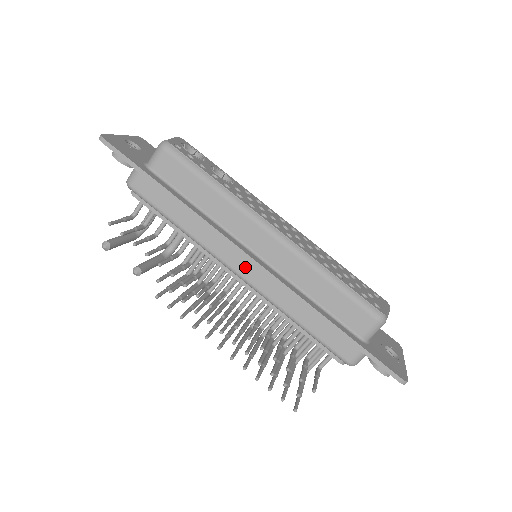
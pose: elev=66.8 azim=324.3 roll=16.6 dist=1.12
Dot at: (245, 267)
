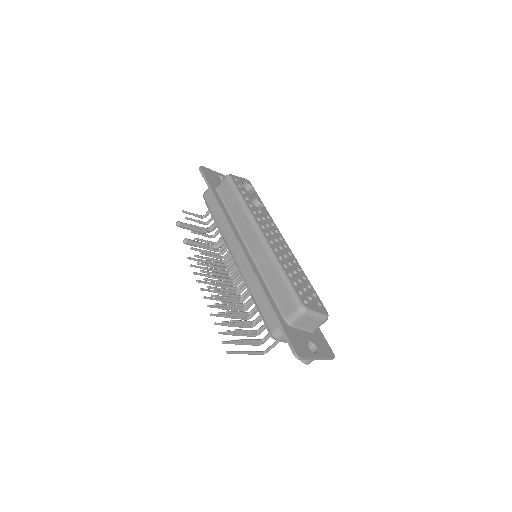
Dot at: (238, 253)
